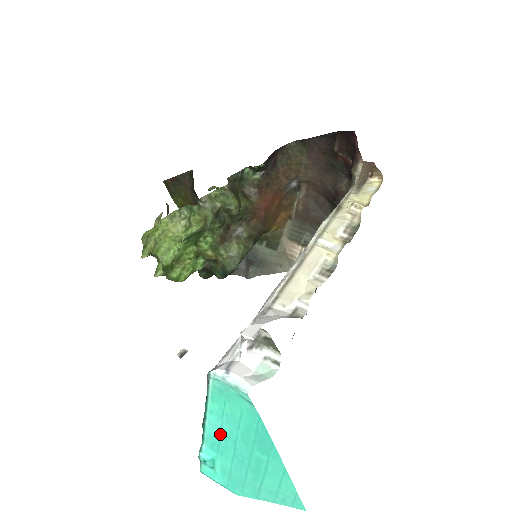
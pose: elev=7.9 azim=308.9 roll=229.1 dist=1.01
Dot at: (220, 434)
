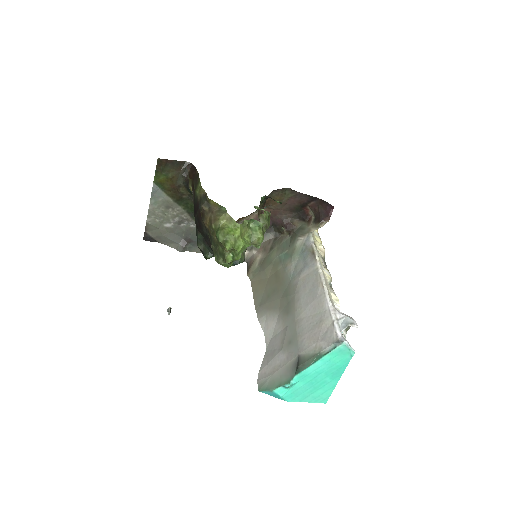
Dot at: (315, 370)
